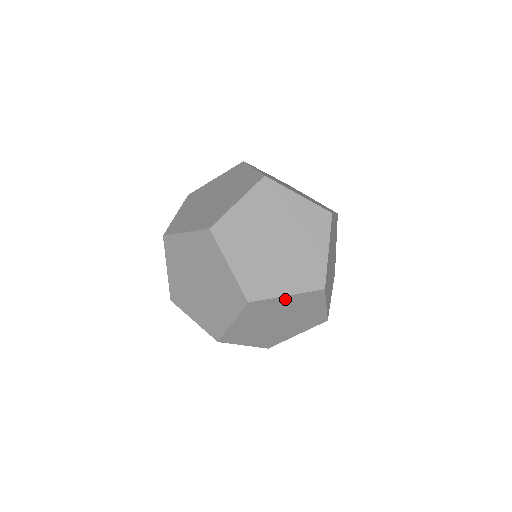
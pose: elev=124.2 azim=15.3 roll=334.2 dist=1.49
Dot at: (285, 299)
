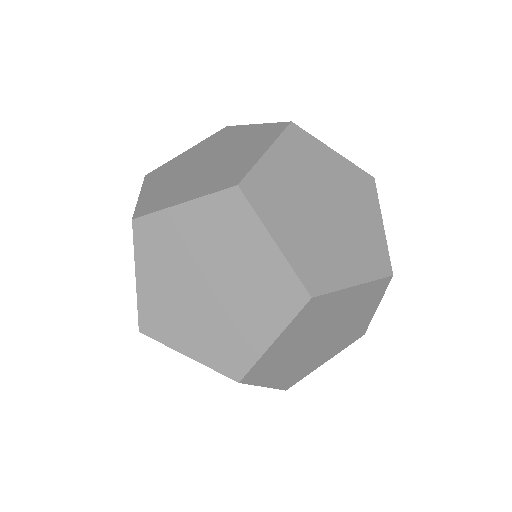
Dot at: (278, 343)
